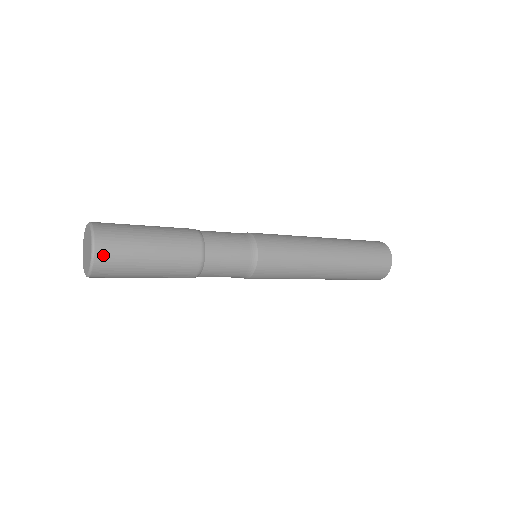
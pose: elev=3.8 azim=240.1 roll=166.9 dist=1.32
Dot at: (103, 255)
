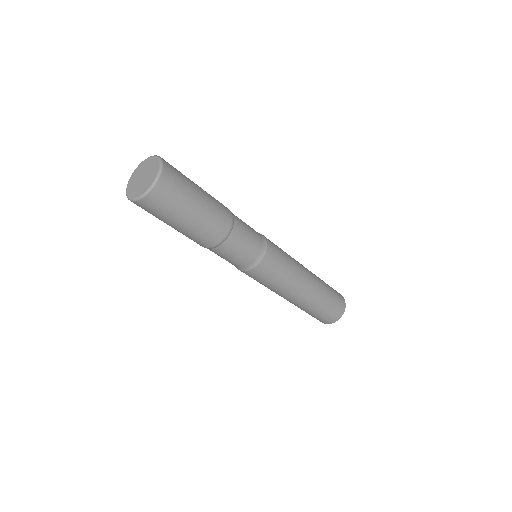
Dot at: (162, 187)
